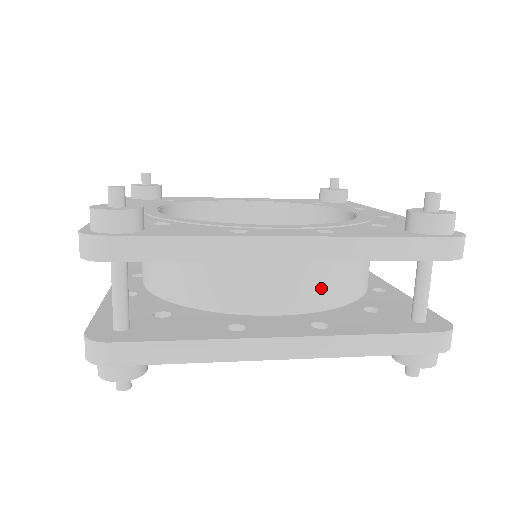
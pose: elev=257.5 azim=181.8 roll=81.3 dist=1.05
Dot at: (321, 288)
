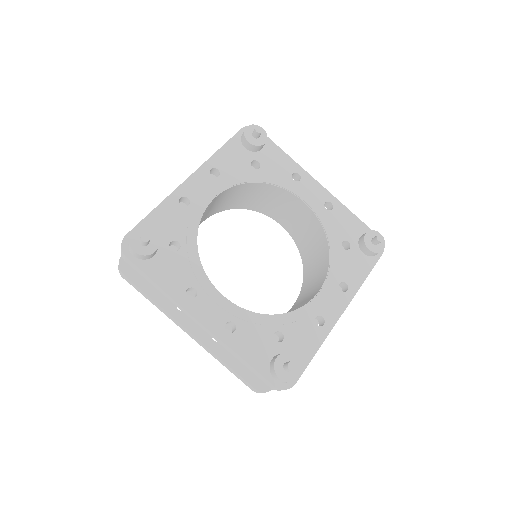
Dot at: (230, 327)
